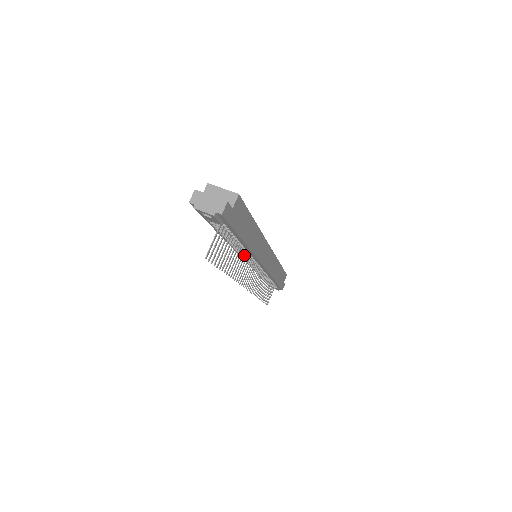
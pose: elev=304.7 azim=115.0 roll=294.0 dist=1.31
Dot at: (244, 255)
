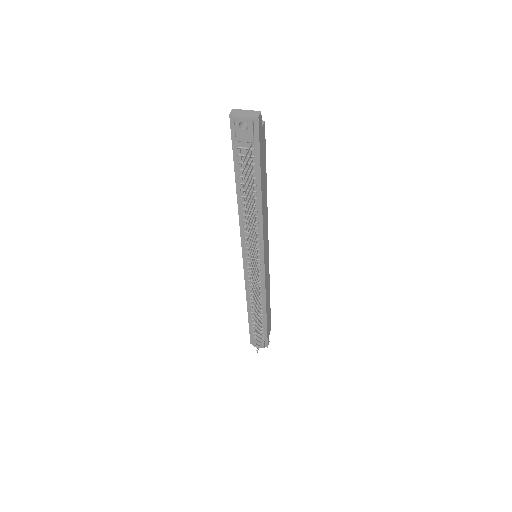
Dot at: (254, 226)
